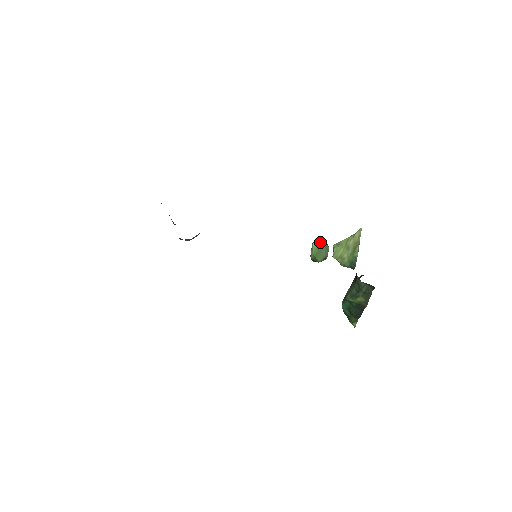
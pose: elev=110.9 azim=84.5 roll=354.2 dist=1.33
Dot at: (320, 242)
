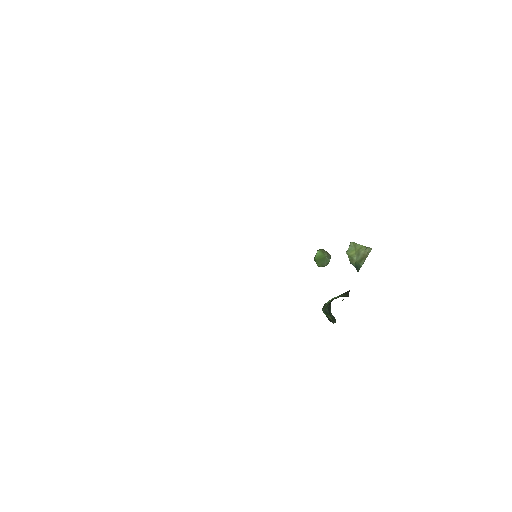
Dot at: (323, 253)
